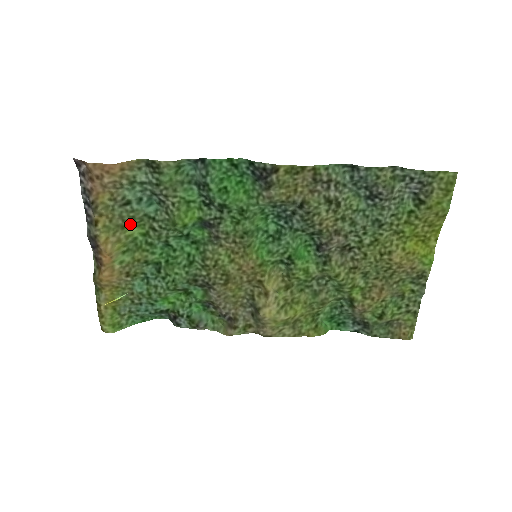
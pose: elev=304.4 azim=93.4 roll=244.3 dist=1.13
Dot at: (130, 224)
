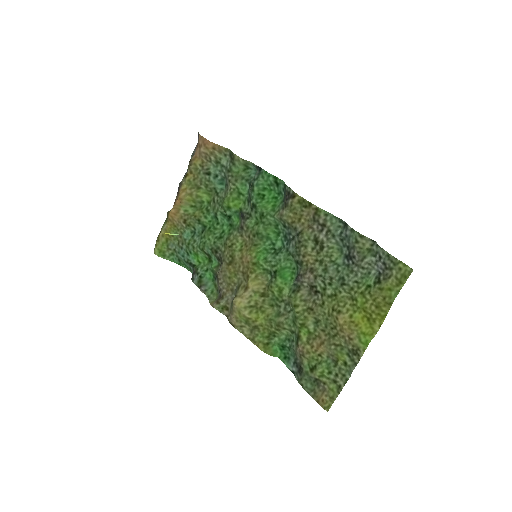
Dot at: (203, 189)
